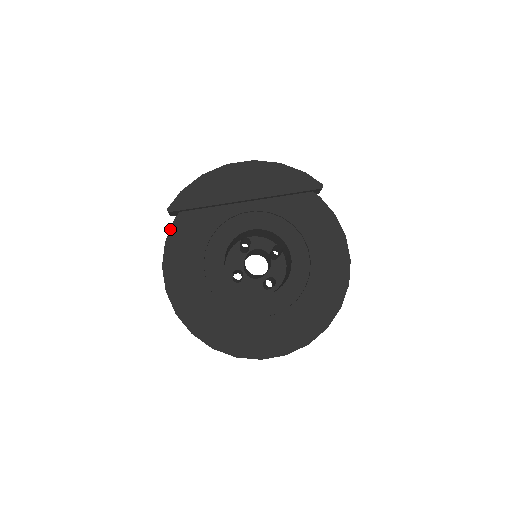
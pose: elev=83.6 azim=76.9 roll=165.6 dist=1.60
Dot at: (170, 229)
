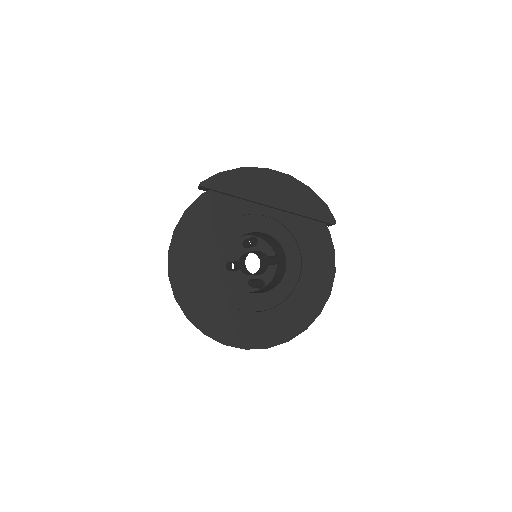
Dot at: (195, 201)
